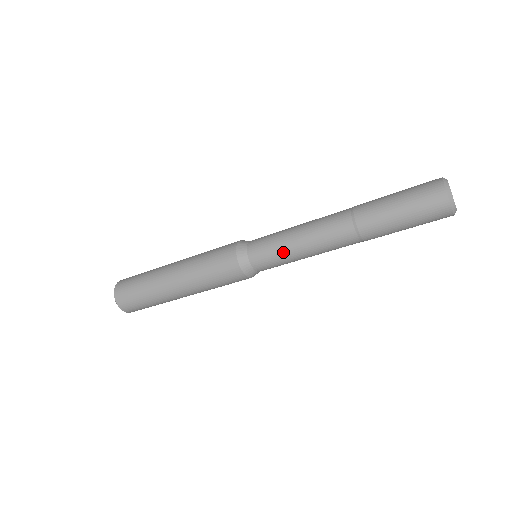
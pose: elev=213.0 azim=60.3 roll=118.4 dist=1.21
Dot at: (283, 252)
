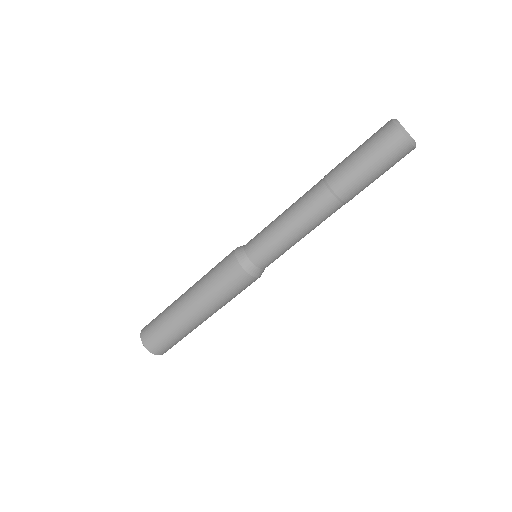
Dot at: (282, 245)
